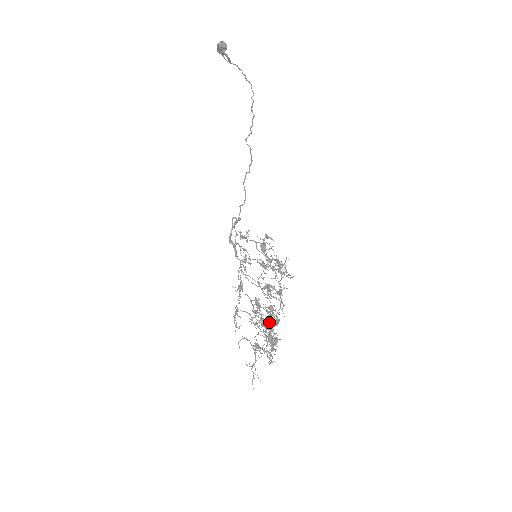
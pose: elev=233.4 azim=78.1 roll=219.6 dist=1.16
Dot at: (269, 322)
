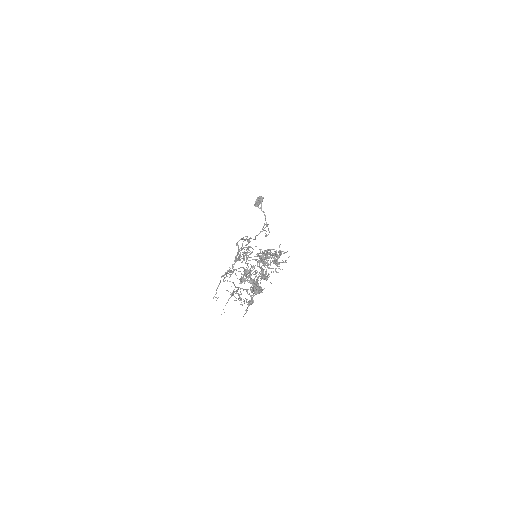
Dot at: occluded
